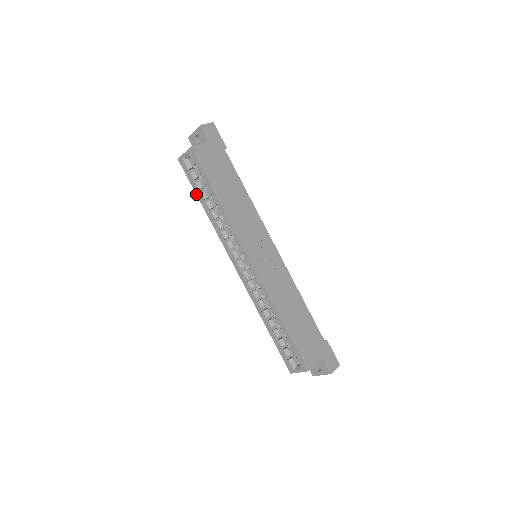
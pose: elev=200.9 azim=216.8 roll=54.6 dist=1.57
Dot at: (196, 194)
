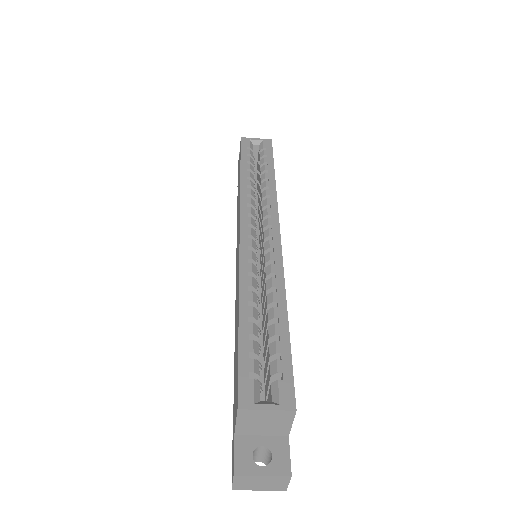
Dot at: (241, 162)
